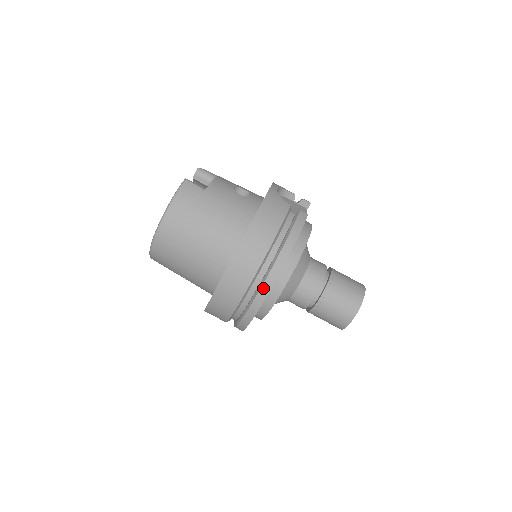
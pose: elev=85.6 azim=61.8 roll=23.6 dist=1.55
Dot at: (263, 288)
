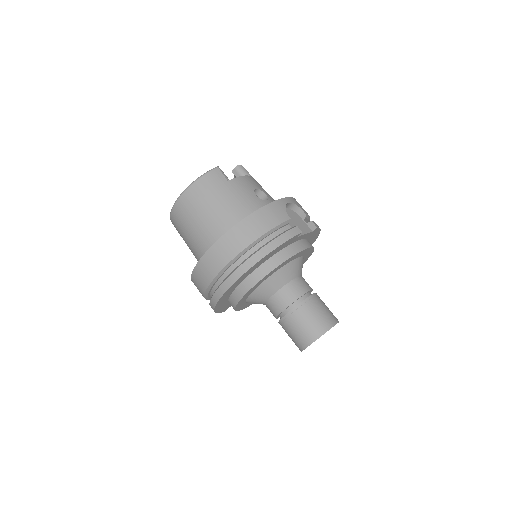
Dot at: (232, 276)
